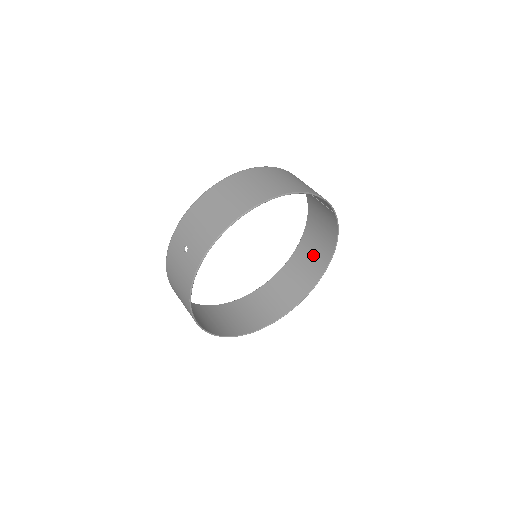
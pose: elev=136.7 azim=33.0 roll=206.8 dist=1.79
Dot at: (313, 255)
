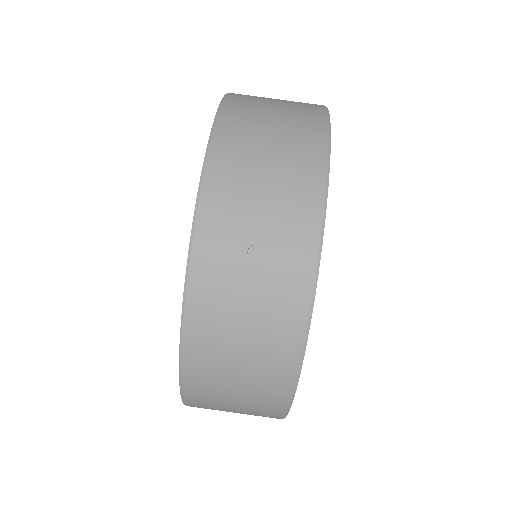
Dot at: occluded
